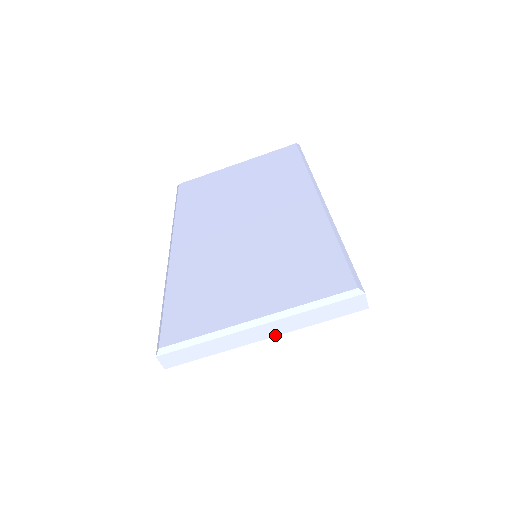
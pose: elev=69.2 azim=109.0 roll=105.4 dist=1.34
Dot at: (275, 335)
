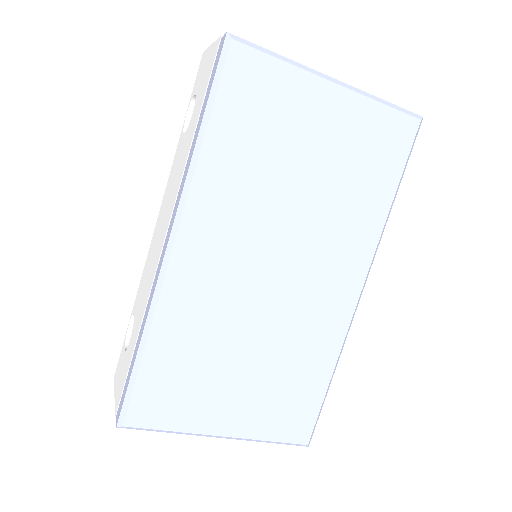
Dot at: occluded
